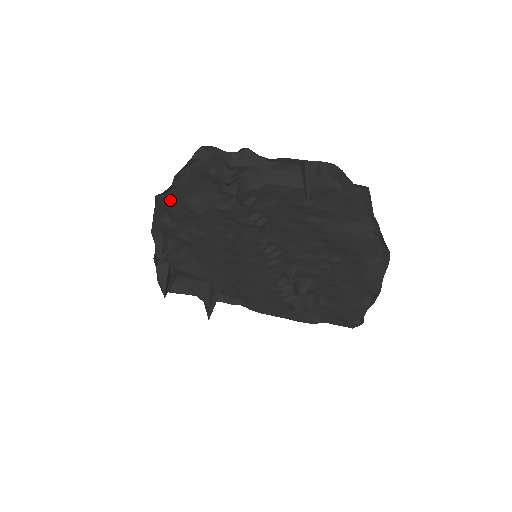
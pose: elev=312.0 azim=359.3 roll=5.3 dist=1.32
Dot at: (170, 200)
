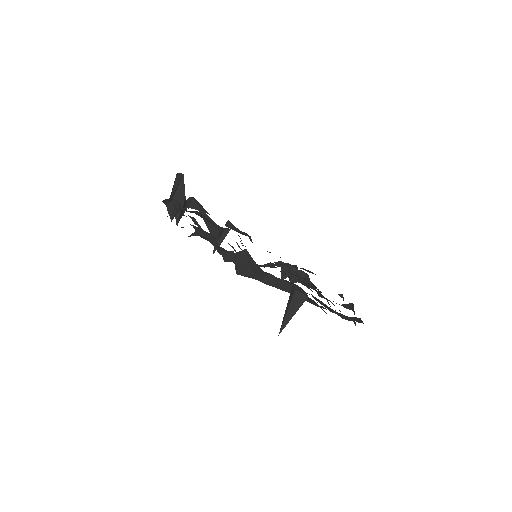
Dot at: occluded
